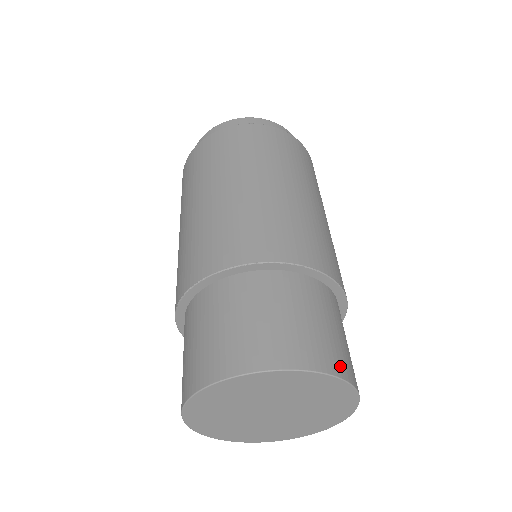
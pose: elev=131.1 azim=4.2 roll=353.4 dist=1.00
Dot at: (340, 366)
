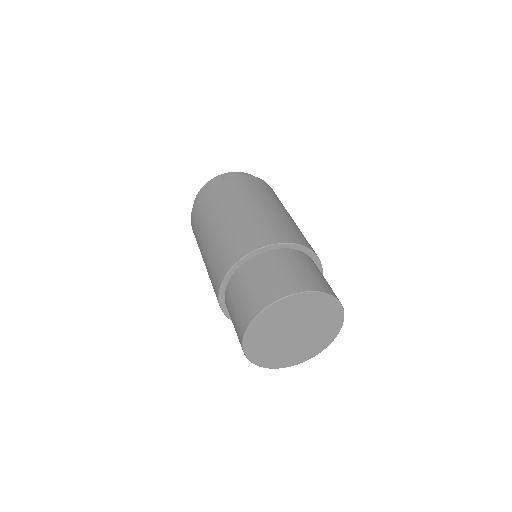
Dot at: (289, 289)
